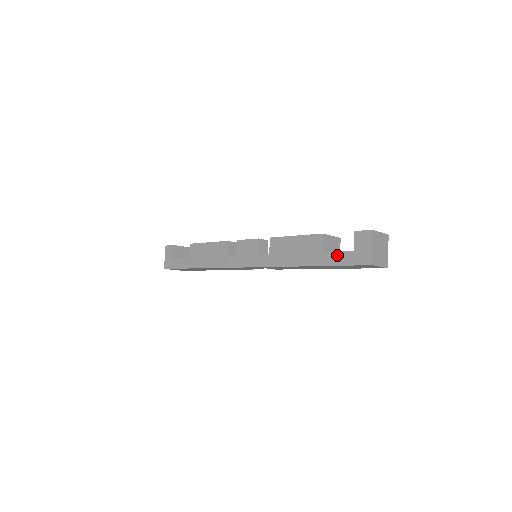
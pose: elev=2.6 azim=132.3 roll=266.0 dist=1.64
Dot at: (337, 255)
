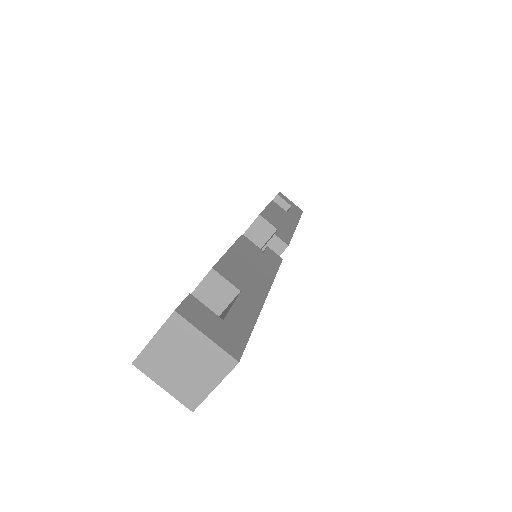
Dot at: occluded
